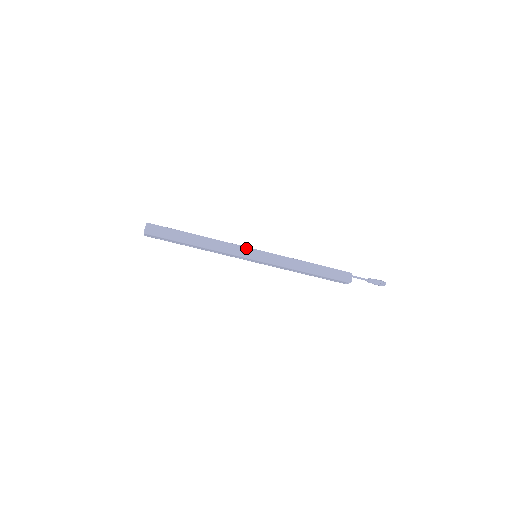
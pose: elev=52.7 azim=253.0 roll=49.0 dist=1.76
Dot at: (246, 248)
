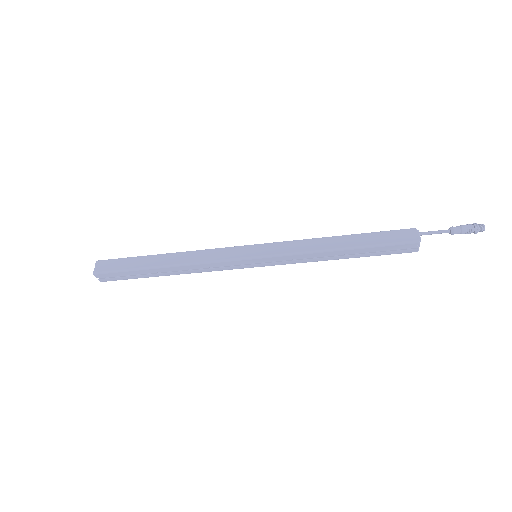
Dot at: (236, 248)
